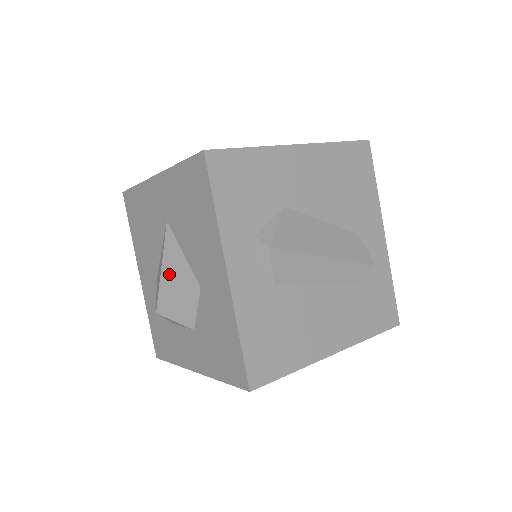
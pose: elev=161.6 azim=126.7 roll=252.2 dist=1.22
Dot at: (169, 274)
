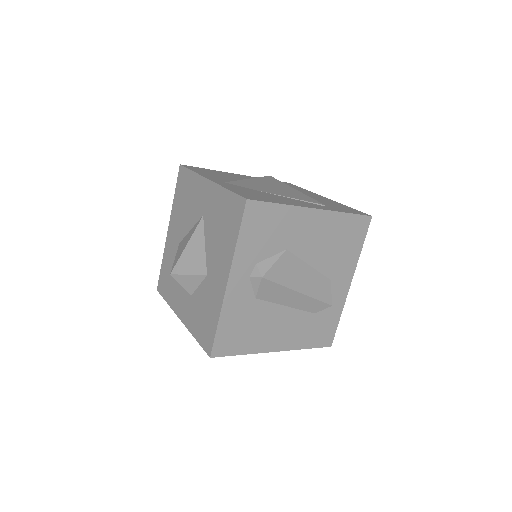
Dot at: (190, 253)
